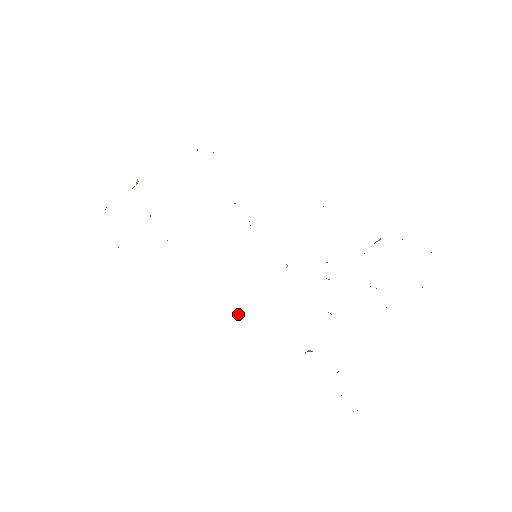
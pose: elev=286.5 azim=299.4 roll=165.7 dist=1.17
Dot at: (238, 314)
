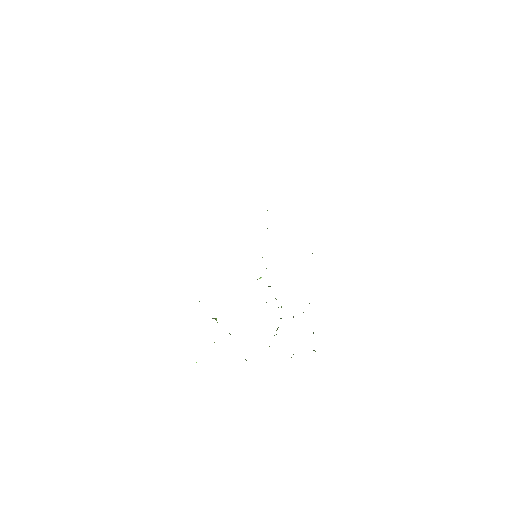
Dot at: occluded
